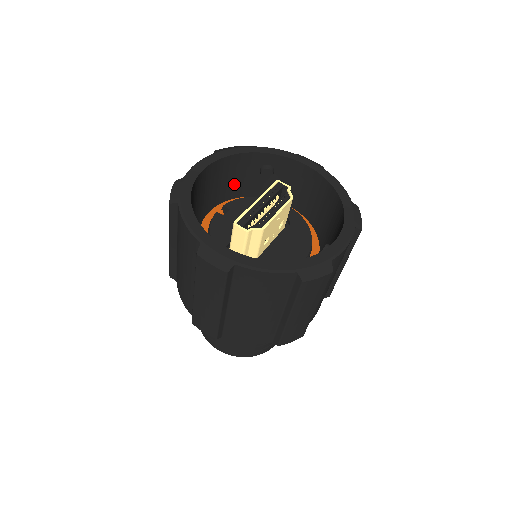
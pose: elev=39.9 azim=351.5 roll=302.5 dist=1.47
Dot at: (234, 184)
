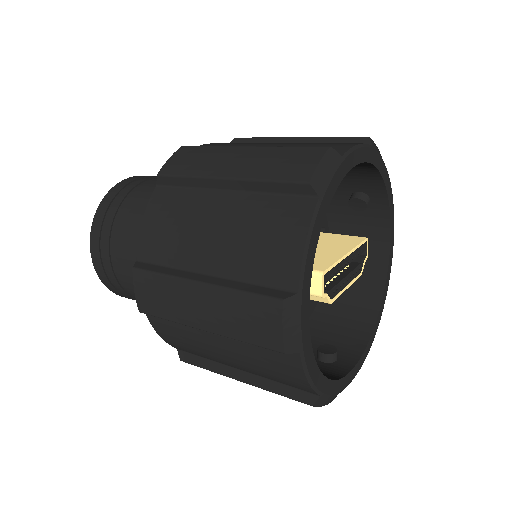
Dot at: occluded
